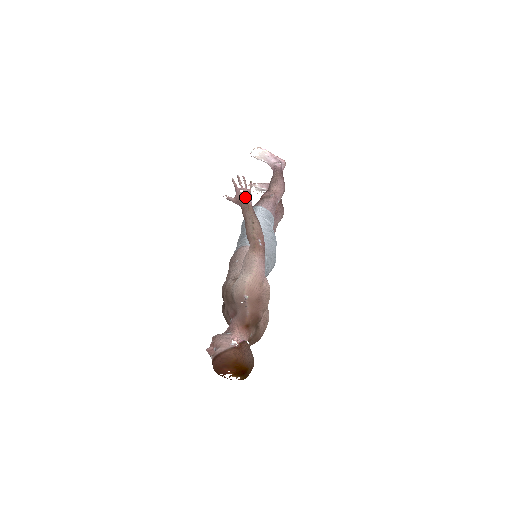
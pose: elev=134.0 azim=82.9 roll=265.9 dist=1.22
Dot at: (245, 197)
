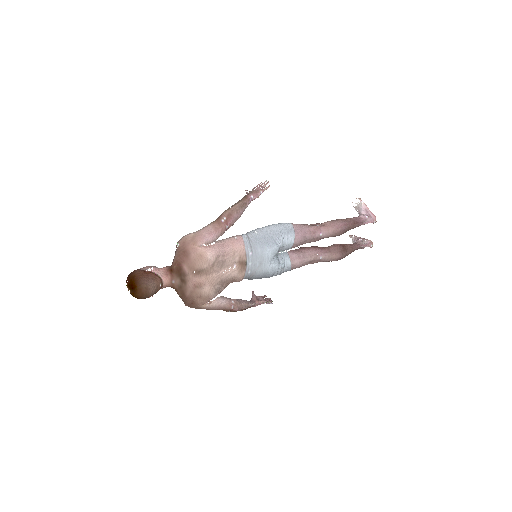
Dot at: (251, 192)
